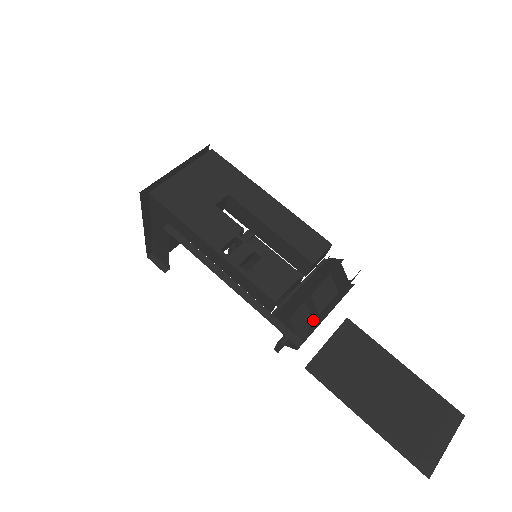
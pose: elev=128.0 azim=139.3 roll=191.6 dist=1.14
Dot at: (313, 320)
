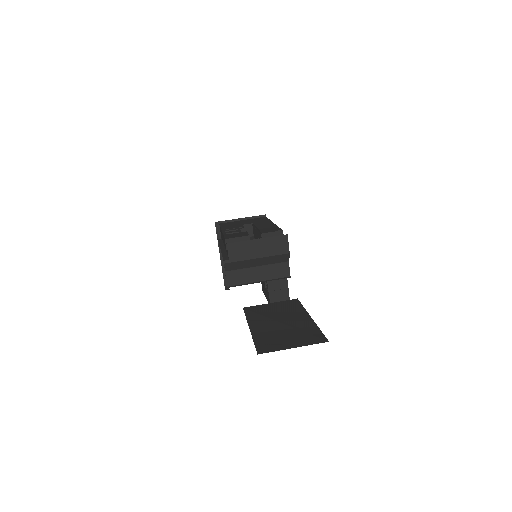
Dot at: (245, 258)
